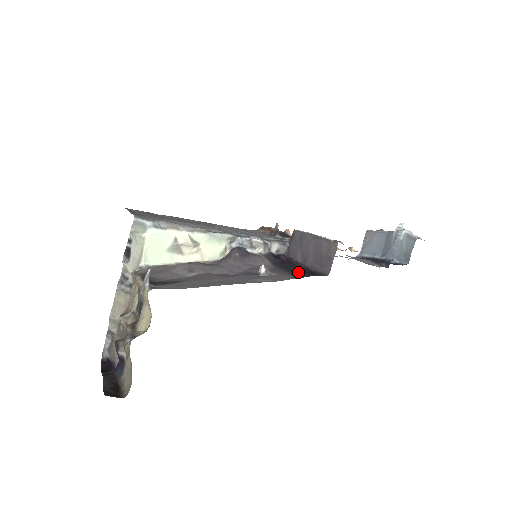
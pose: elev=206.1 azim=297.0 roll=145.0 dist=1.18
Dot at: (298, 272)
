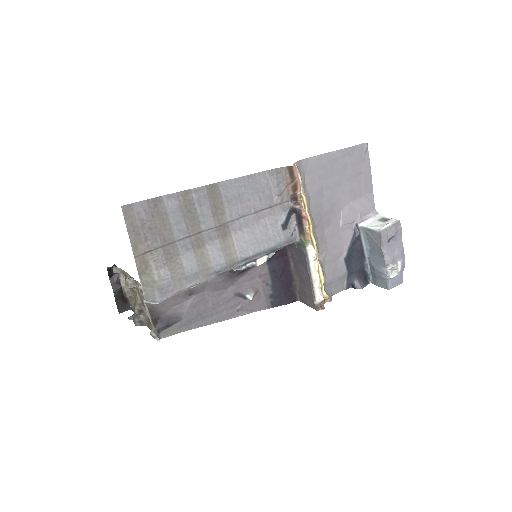
Dot at: (278, 293)
